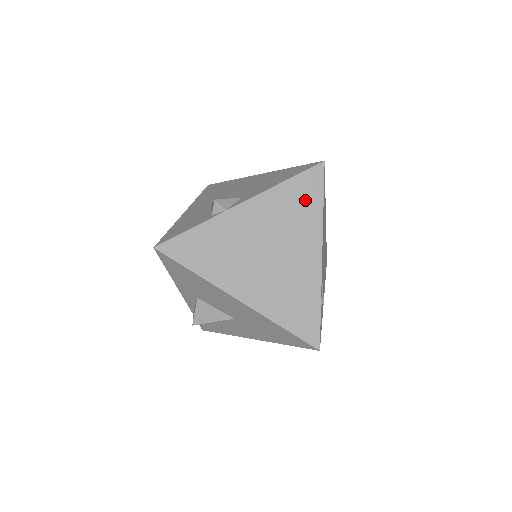
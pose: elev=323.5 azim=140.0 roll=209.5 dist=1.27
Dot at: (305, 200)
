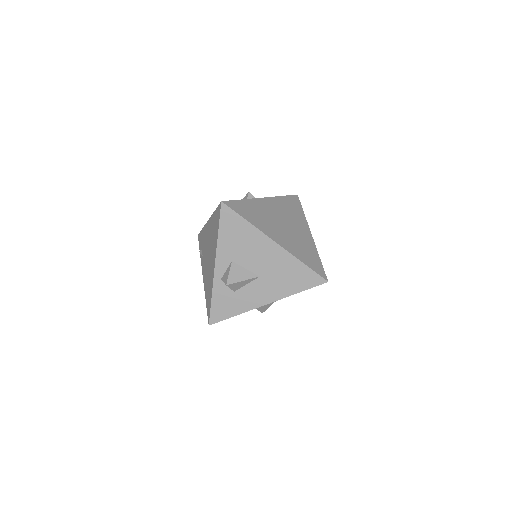
Dot at: (294, 207)
